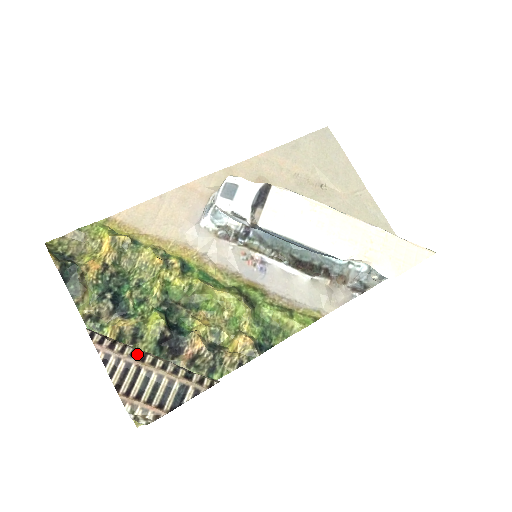
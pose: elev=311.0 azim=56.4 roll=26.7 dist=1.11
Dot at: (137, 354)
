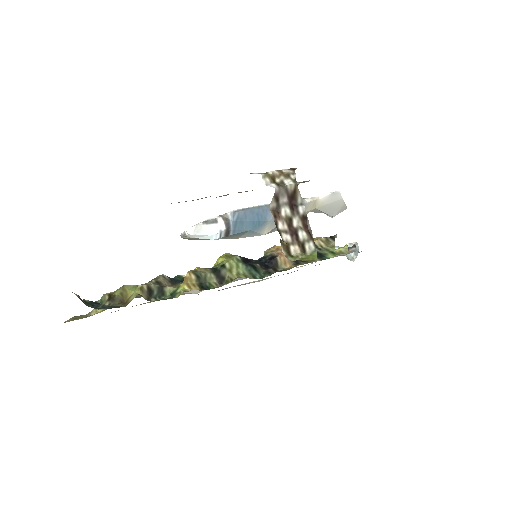
Dot at: occluded
